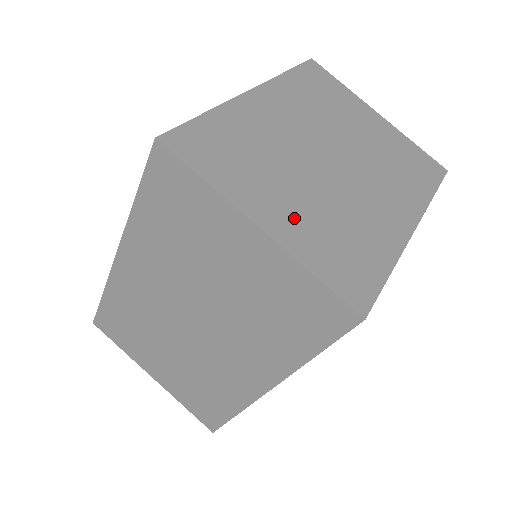
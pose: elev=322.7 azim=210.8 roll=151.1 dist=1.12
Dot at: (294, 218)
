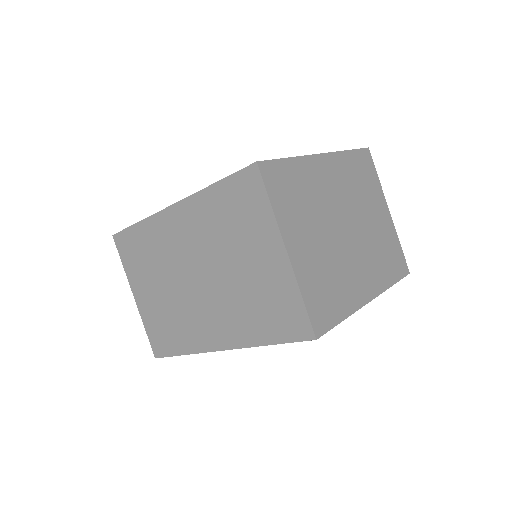
Dot at: (308, 256)
